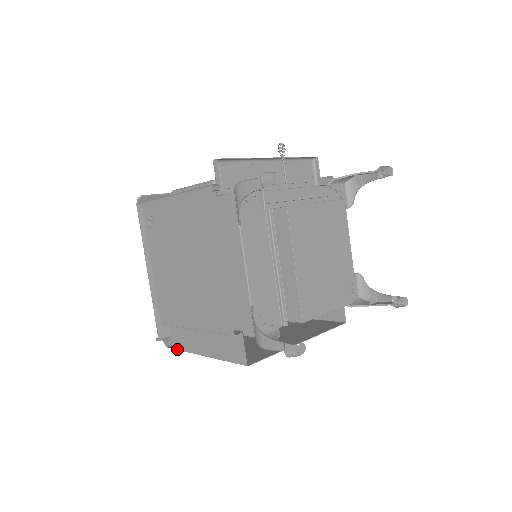
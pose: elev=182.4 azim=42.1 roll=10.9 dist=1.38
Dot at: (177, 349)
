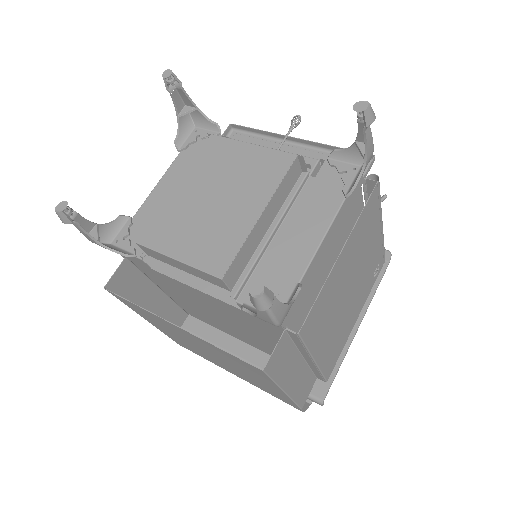
Dot at: occluded
